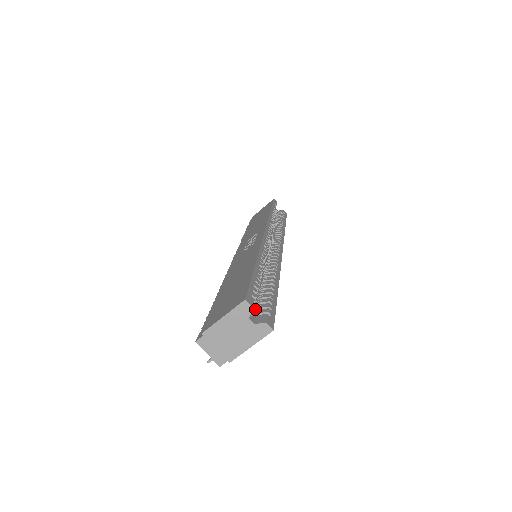
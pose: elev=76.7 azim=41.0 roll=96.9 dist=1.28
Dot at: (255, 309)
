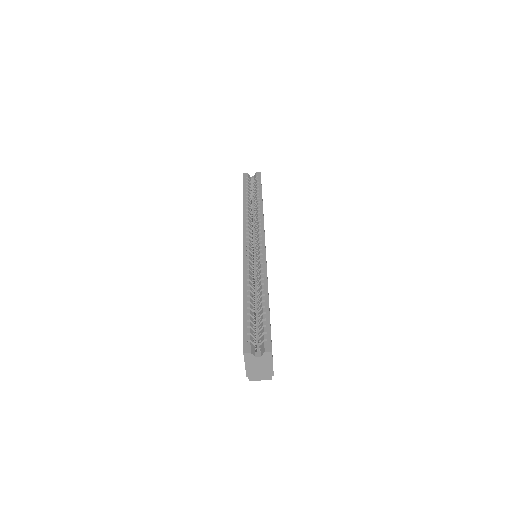
Dot at: (260, 338)
